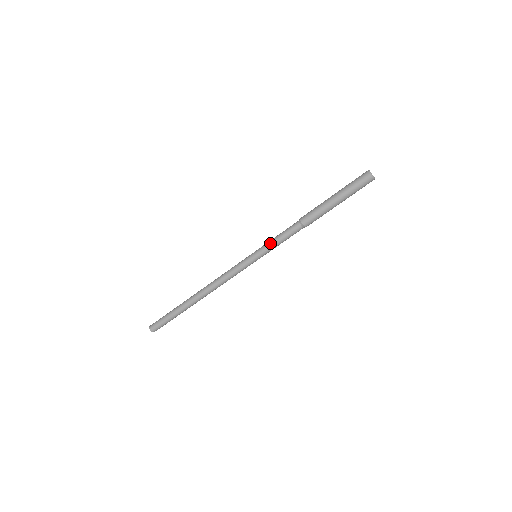
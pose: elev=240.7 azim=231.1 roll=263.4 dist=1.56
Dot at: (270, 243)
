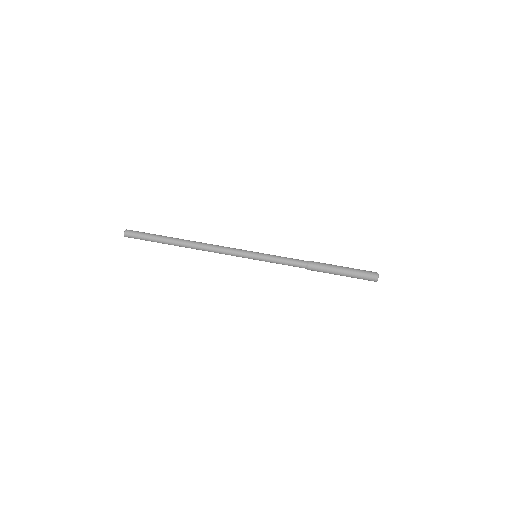
Dot at: (275, 255)
